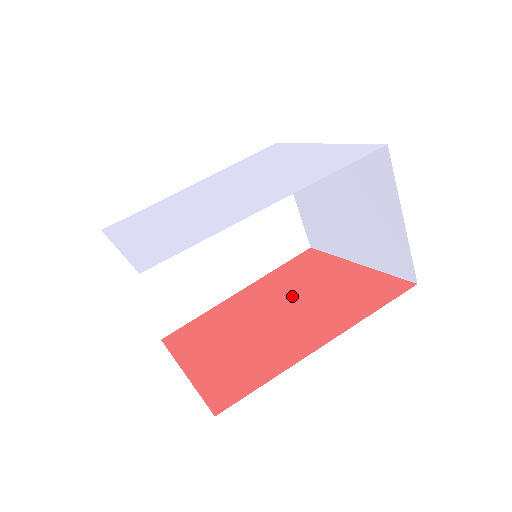
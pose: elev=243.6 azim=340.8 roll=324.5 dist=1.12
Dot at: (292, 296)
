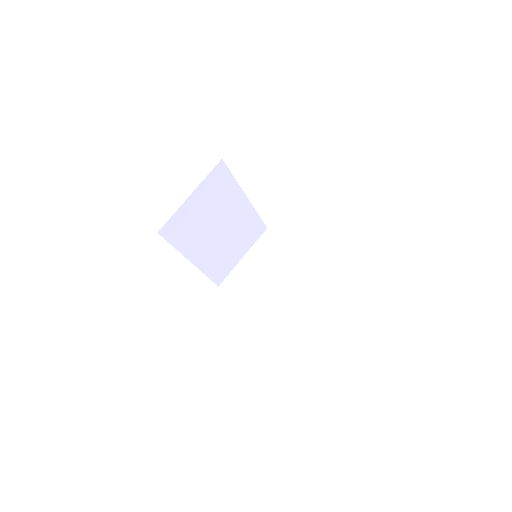
Dot at: occluded
